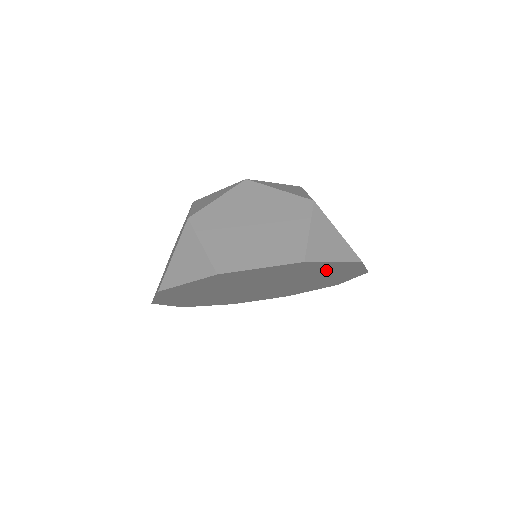
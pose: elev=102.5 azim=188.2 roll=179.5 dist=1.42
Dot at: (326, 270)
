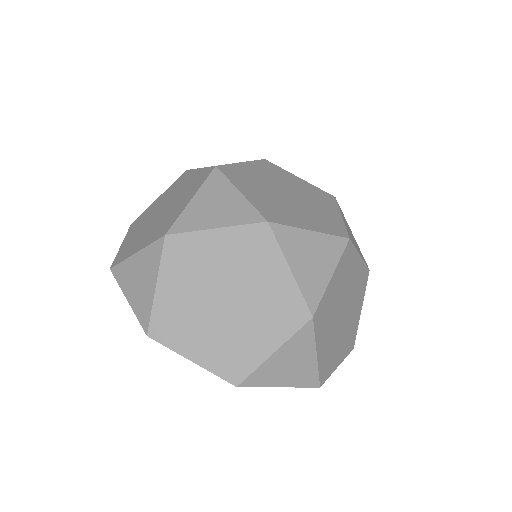
Dot at: occluded
